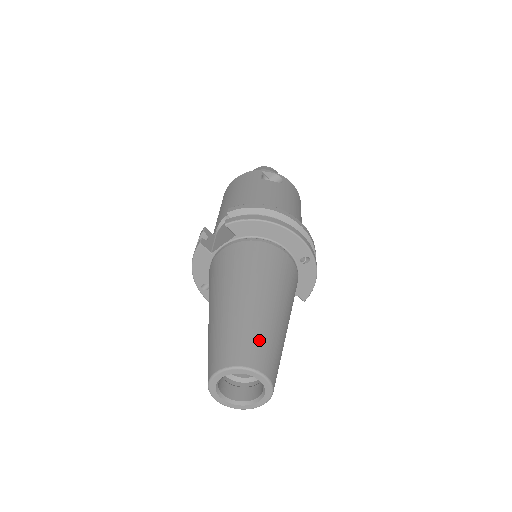
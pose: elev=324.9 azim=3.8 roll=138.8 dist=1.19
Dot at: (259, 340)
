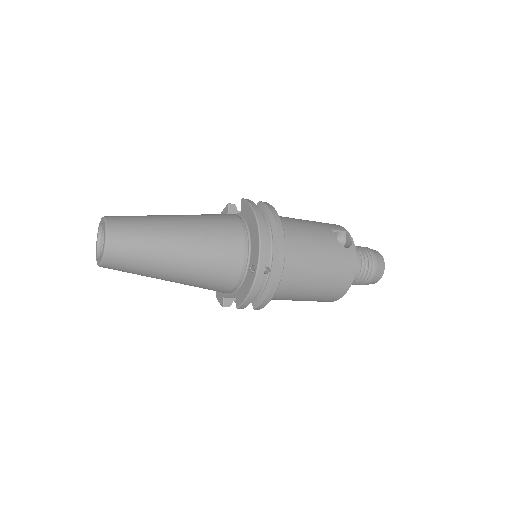
Dot at: (136, 230)
